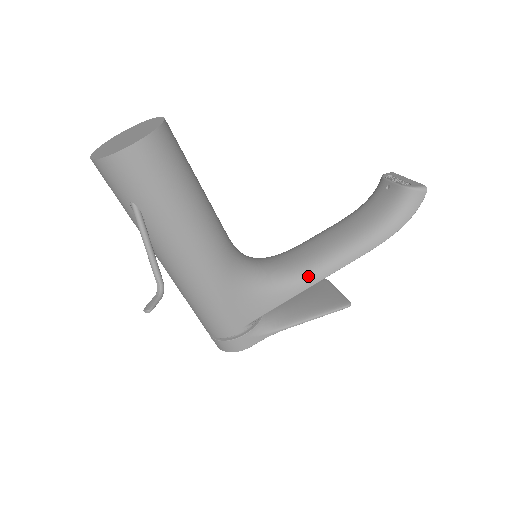
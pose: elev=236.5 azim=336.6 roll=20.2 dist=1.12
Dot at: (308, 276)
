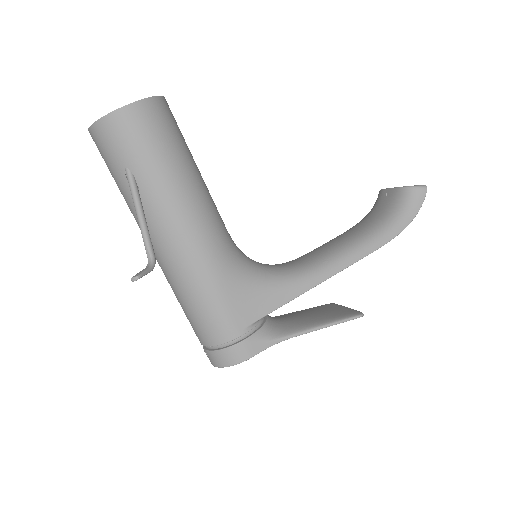
Dot at: (313, 273)
